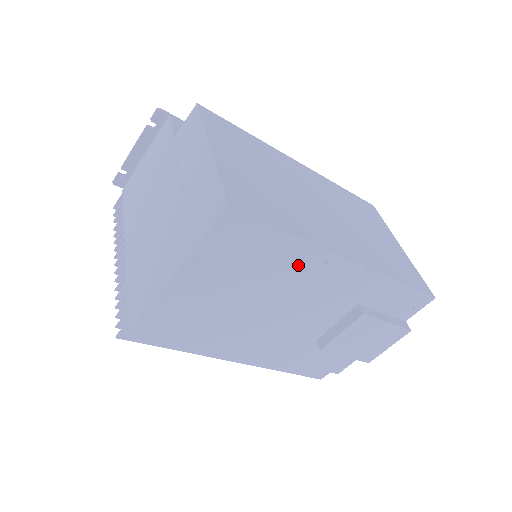
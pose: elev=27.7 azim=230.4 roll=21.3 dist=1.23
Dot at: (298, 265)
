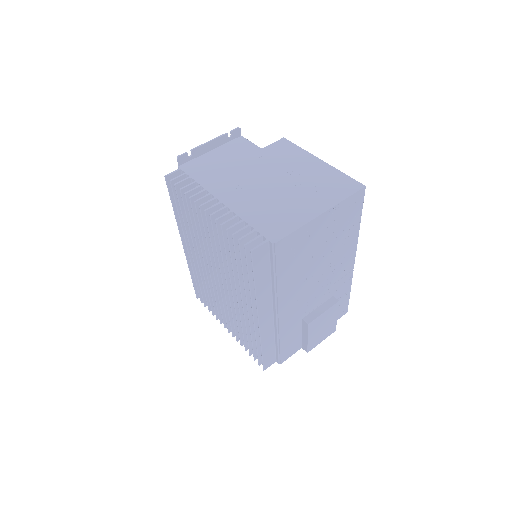
Dot at: (346, 246)
